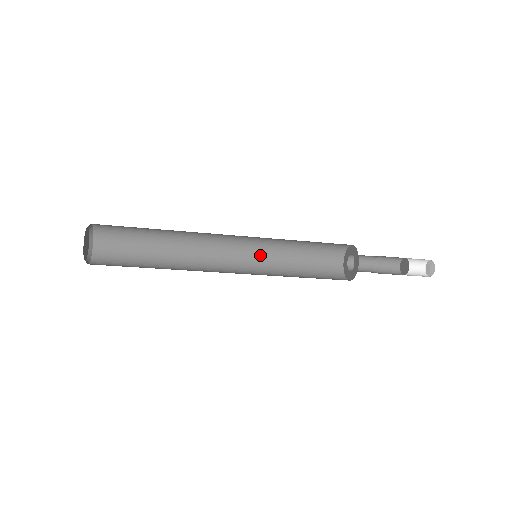
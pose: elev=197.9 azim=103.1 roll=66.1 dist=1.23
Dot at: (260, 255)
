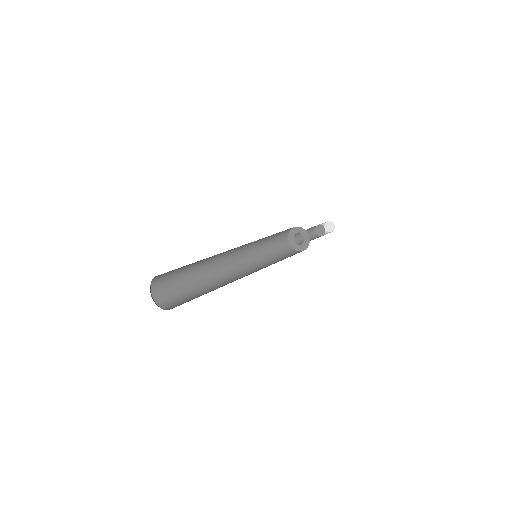
Dot at: occluded
